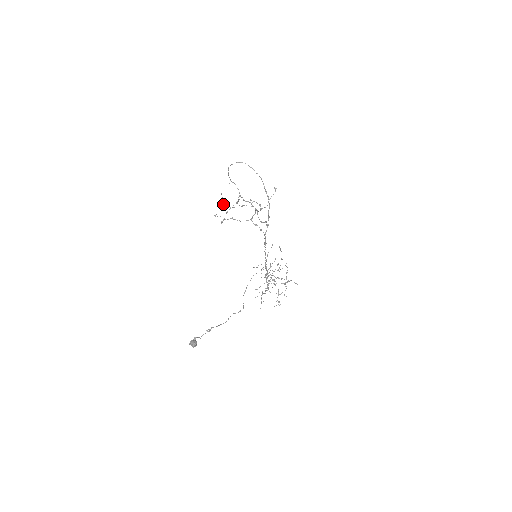
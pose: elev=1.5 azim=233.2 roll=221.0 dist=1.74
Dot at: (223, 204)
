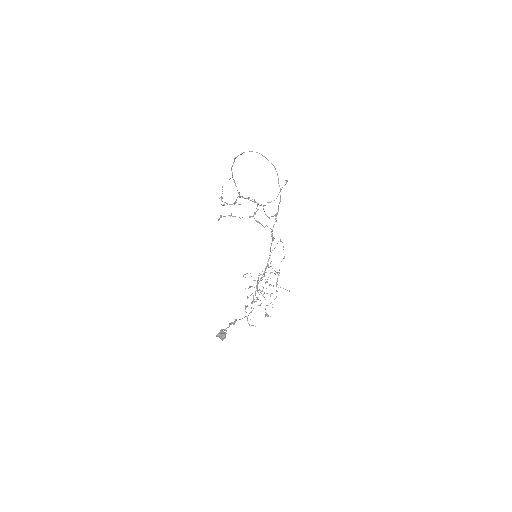
Dot at: (221, 200)
